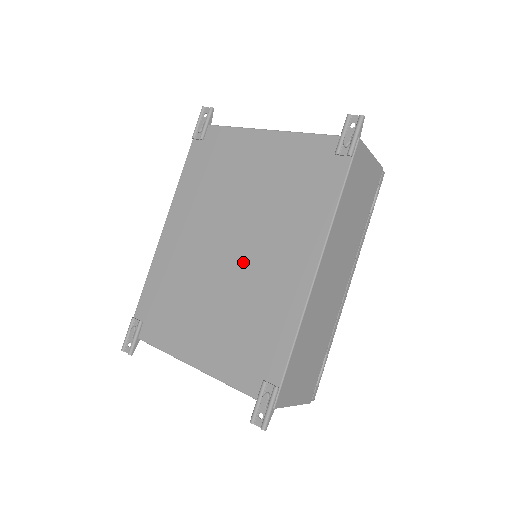
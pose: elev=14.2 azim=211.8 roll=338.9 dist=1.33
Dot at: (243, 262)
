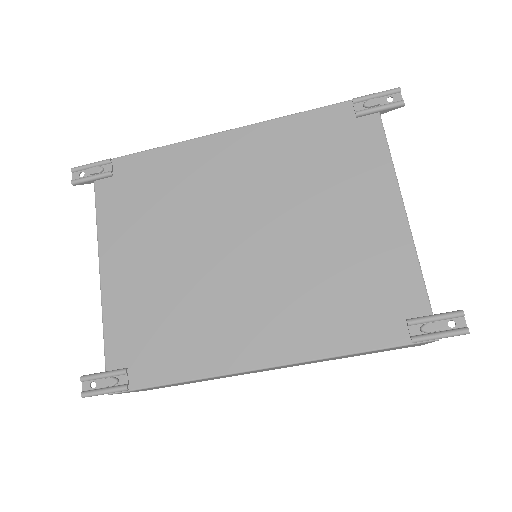
Dot at: (234, 269)
